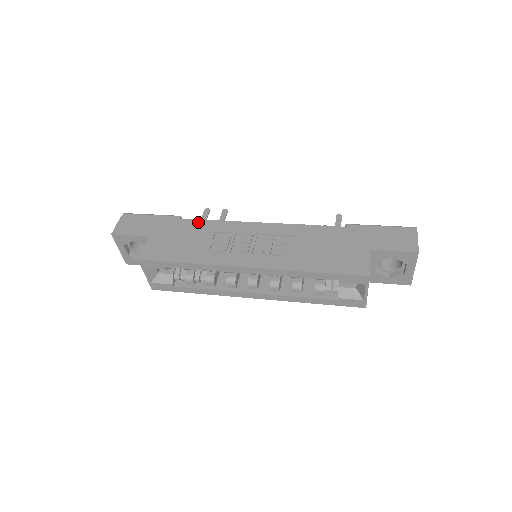
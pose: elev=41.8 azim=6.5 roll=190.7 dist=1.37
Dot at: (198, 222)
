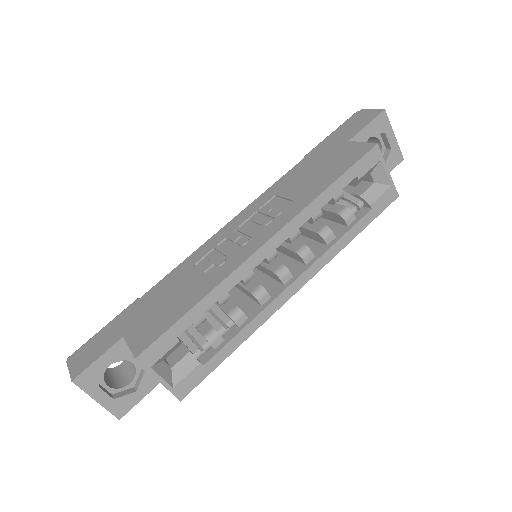
Dot at: (165, 279)
